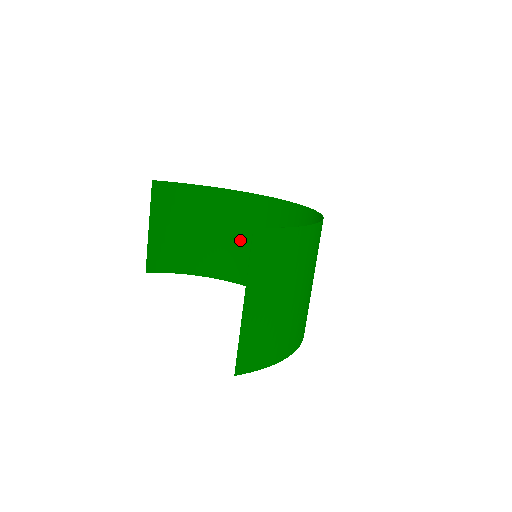
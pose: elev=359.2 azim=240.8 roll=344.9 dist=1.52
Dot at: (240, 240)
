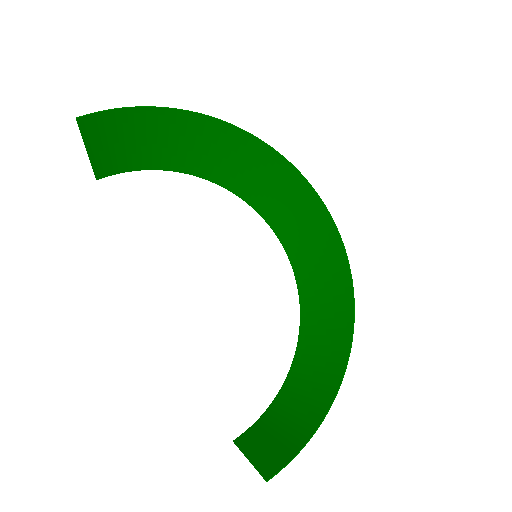
Dot at: (231, 164)
